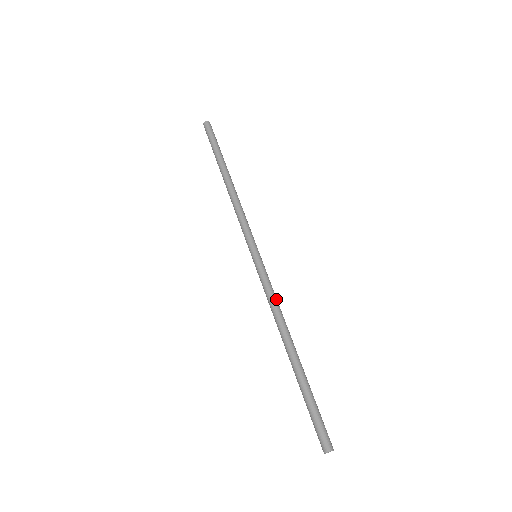
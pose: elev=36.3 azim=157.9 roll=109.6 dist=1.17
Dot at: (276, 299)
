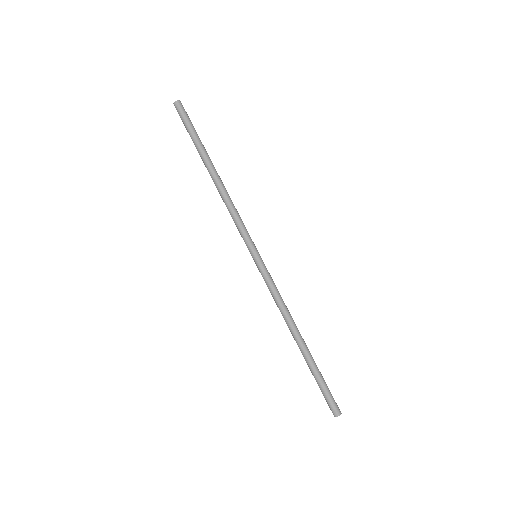
Dot at: (278, 299)
